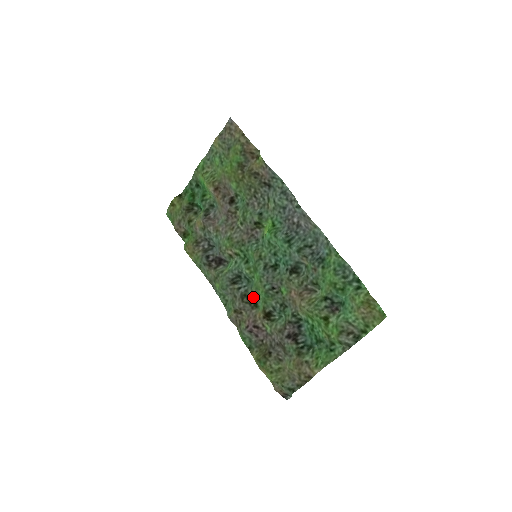
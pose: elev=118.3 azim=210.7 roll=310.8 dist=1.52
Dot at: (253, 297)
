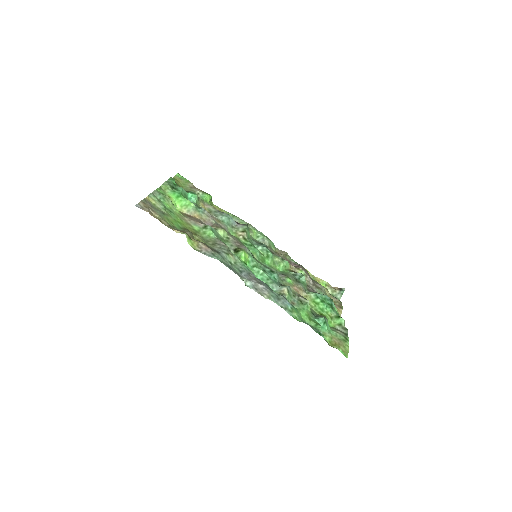
Dot at: (279, 257)
